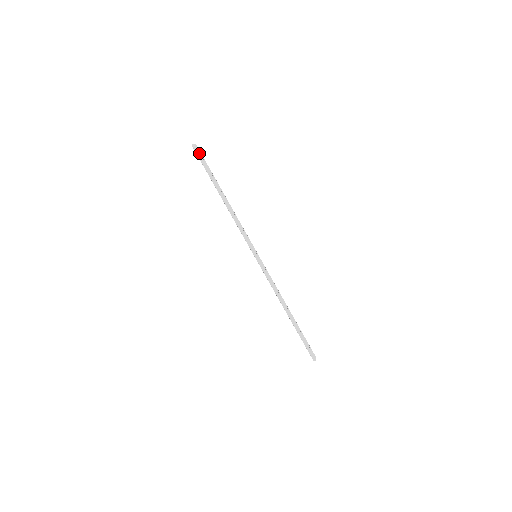
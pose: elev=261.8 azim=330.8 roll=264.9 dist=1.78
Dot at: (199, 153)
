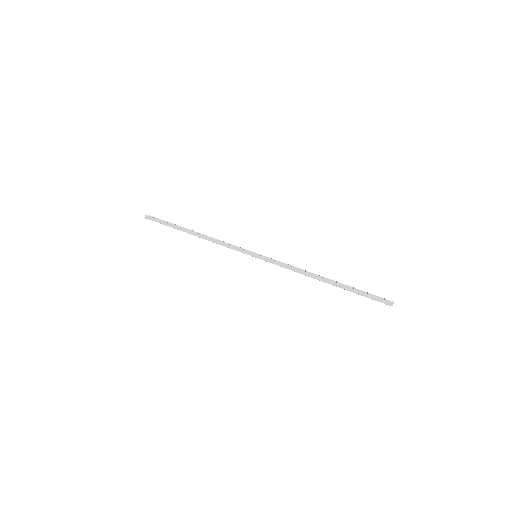
Dot at: (153, 218)
